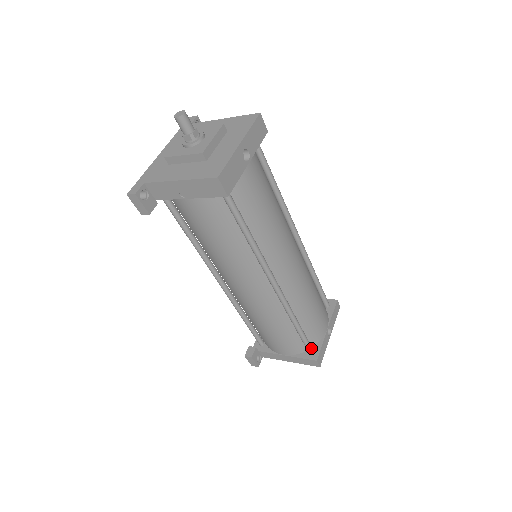
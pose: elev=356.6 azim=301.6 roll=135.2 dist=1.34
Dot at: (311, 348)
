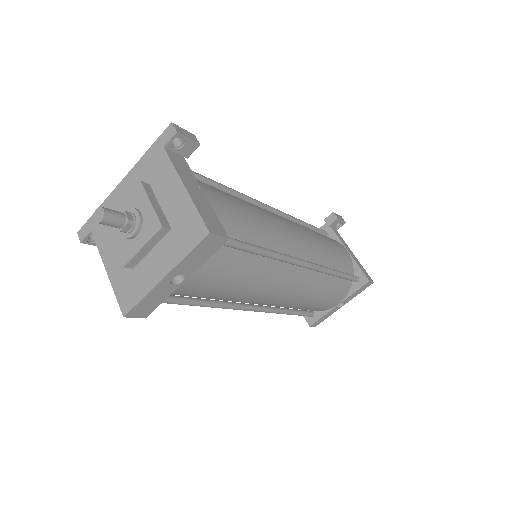
Dot at: (309, 316)
